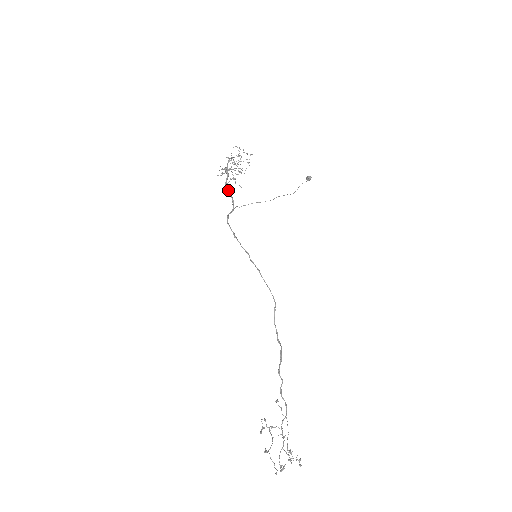
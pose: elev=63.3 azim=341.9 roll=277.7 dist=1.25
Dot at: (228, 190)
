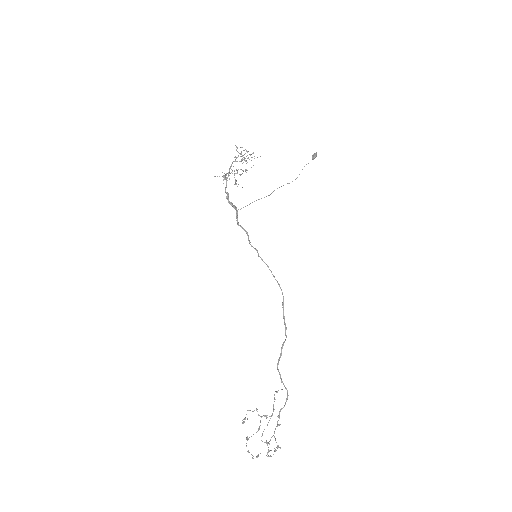
Dot at: (226, 197)
